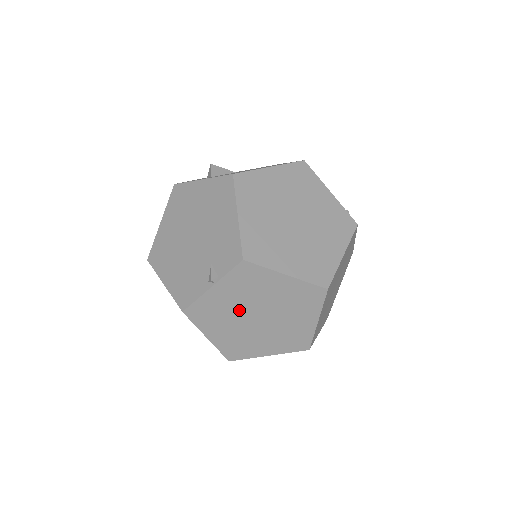
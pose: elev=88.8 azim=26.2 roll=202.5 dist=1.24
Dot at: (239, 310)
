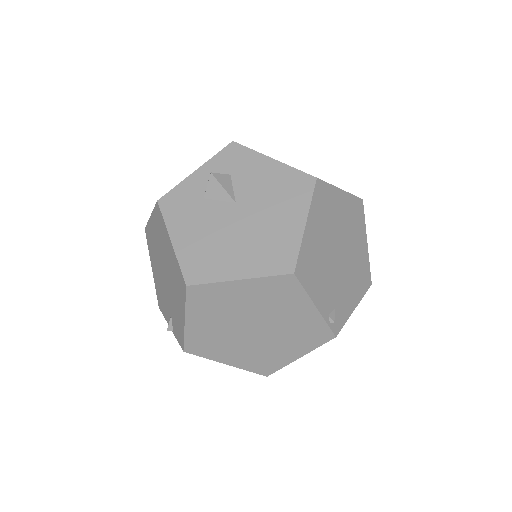
Dot at: occluded
